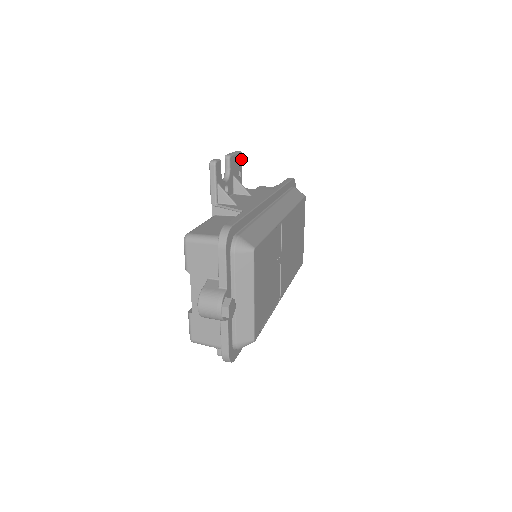
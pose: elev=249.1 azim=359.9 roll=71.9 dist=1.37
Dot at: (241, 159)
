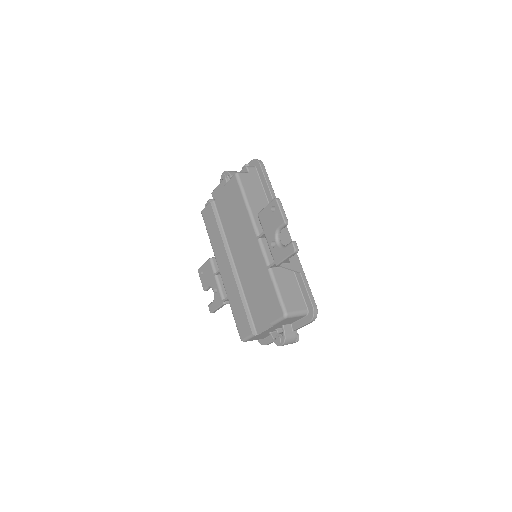
Dot at: occluded
